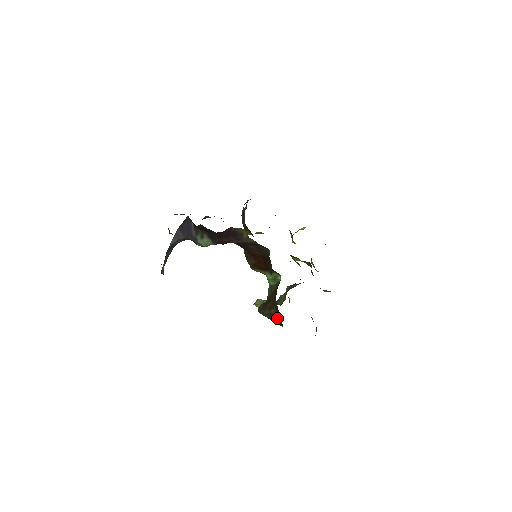
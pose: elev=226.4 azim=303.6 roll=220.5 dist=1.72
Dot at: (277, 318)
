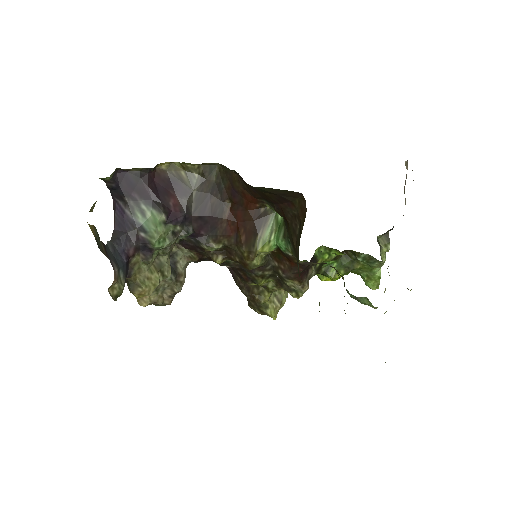
Dot at: (300, 216)
